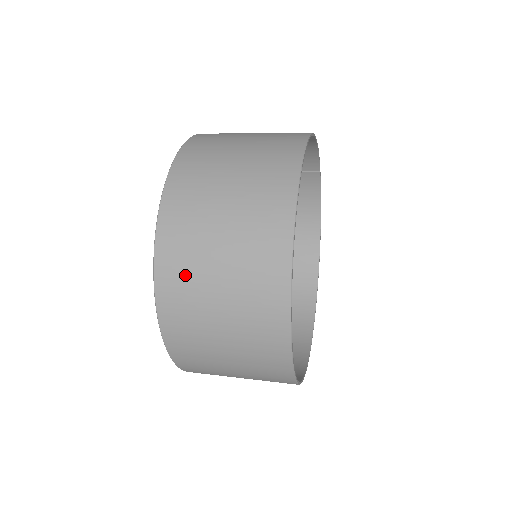
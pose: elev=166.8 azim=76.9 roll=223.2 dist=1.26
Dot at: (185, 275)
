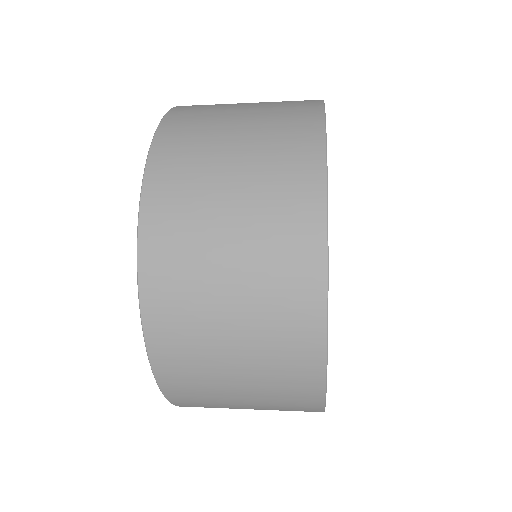
Dot at: (194, 376)
